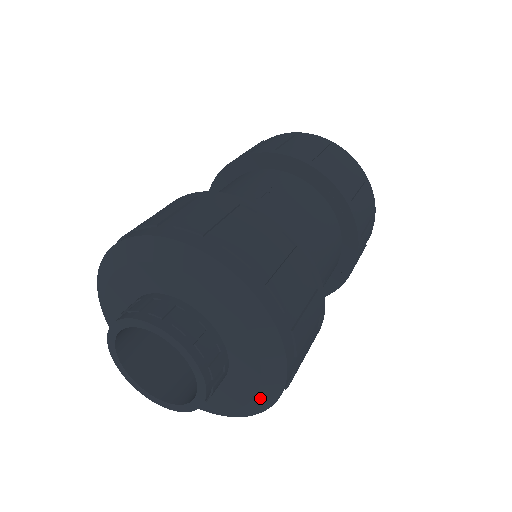
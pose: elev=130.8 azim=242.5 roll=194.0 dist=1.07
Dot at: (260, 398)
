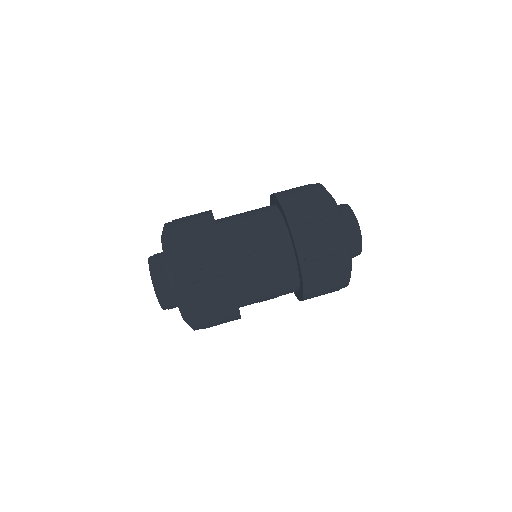
Dot at: occluded
